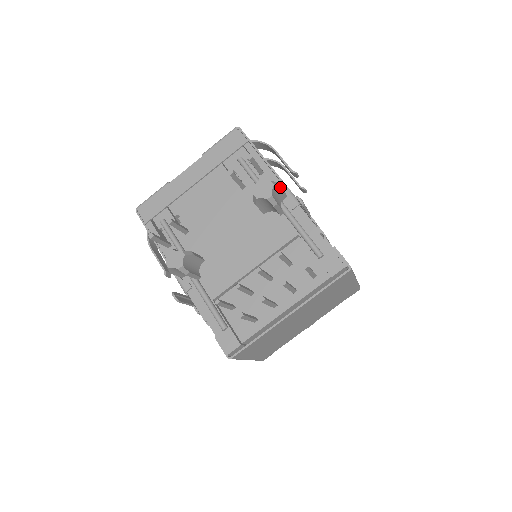
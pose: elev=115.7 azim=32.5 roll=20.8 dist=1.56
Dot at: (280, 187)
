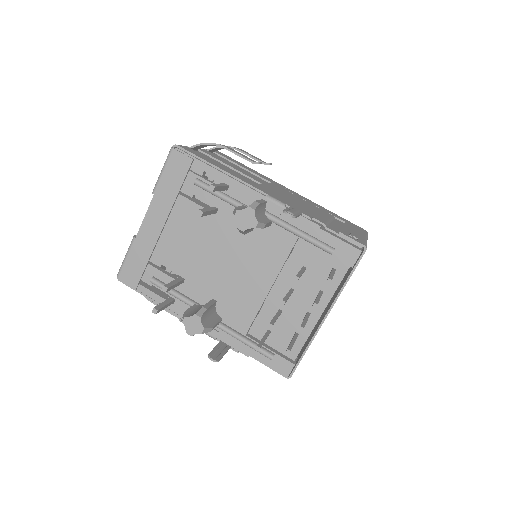
Dot at: (259, 204)
